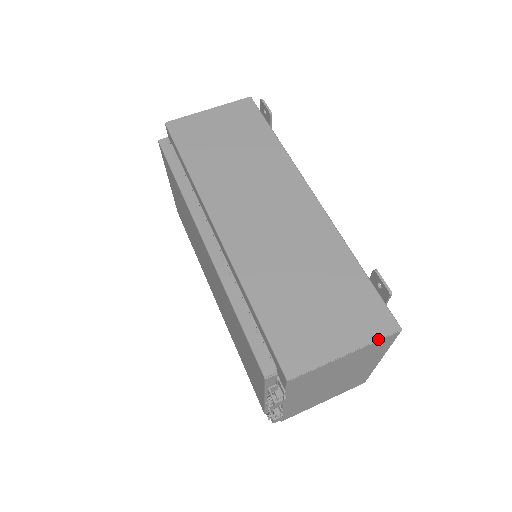
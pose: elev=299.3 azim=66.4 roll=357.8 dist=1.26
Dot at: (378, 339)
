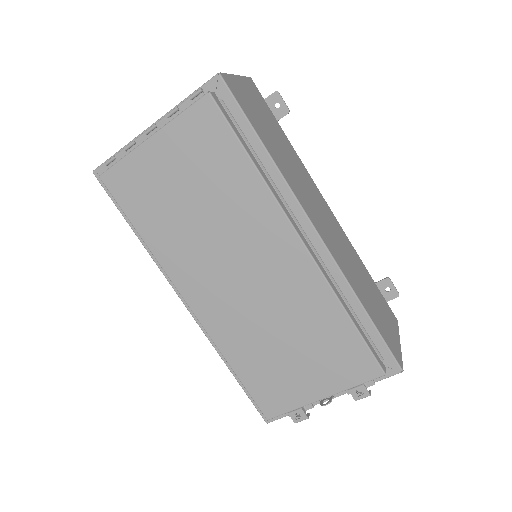
Dot at: occluded
